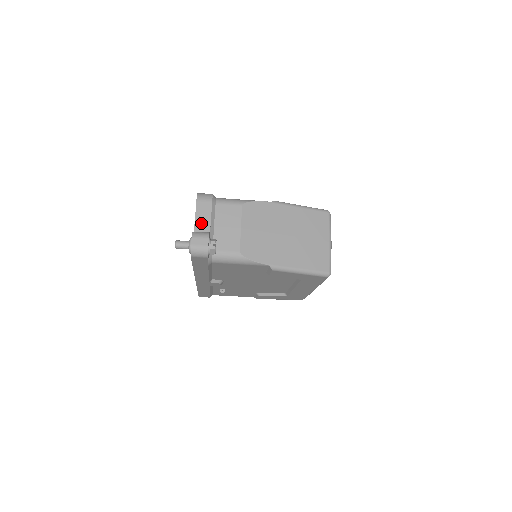
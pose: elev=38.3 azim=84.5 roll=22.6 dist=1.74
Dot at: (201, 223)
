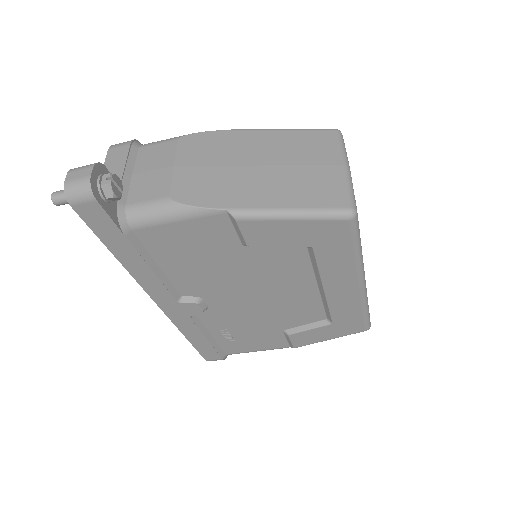
Dot at: occluded
